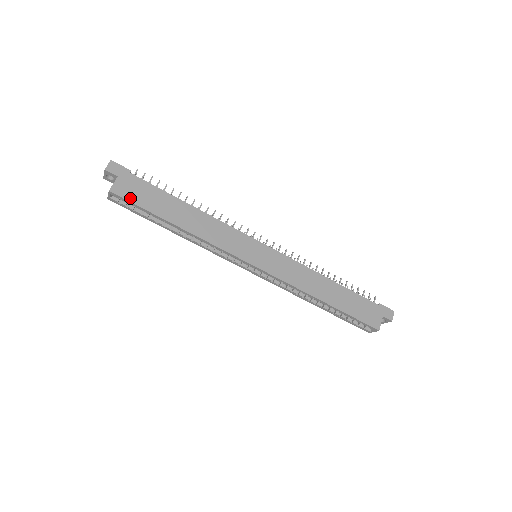
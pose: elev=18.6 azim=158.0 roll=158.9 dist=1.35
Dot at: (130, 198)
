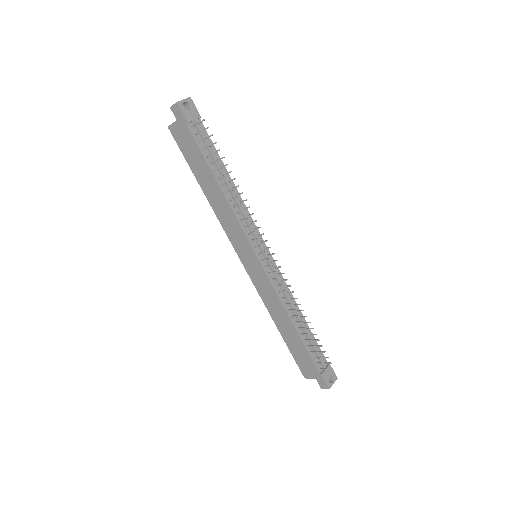
Dot at: (179, 144)
